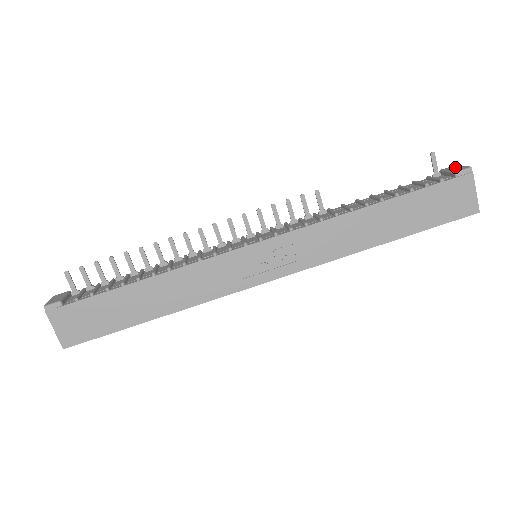
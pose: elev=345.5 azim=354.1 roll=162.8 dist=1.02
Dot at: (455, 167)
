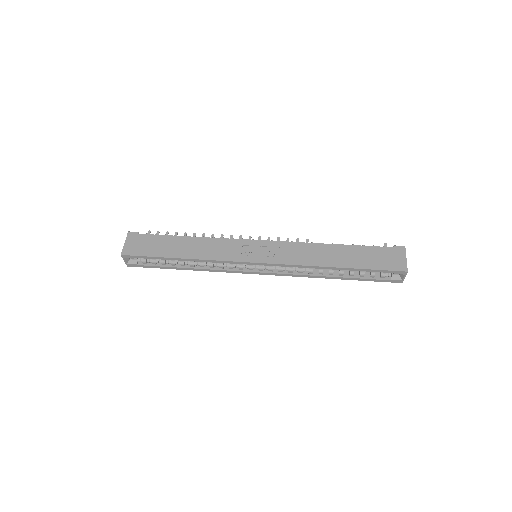
Dot at: occluded
